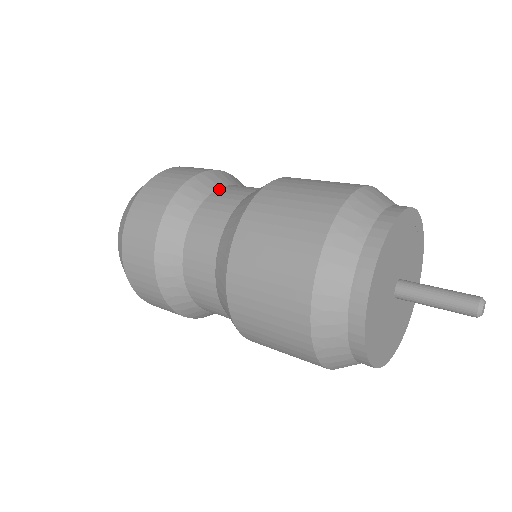
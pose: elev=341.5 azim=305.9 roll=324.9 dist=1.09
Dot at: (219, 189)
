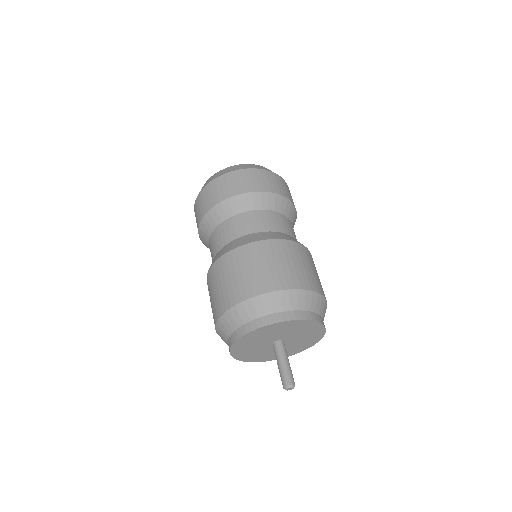
Dot at: (278, 213)
